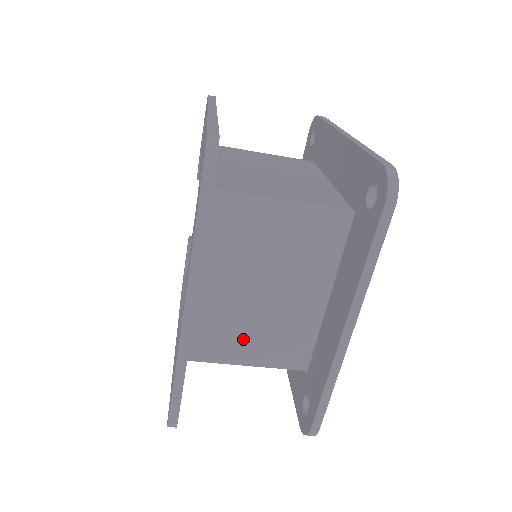
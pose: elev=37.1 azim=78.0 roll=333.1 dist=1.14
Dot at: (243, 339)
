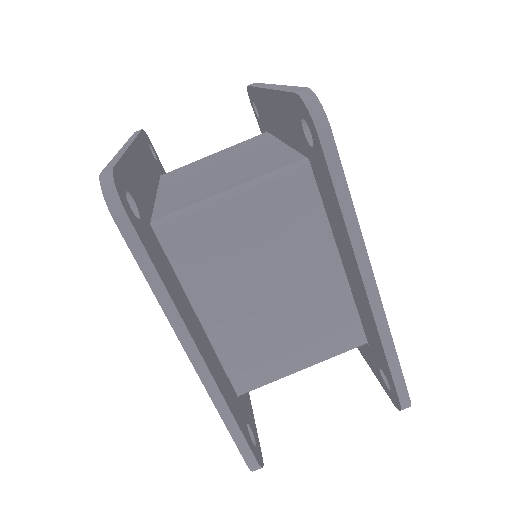
Dot at: (280, 346)
